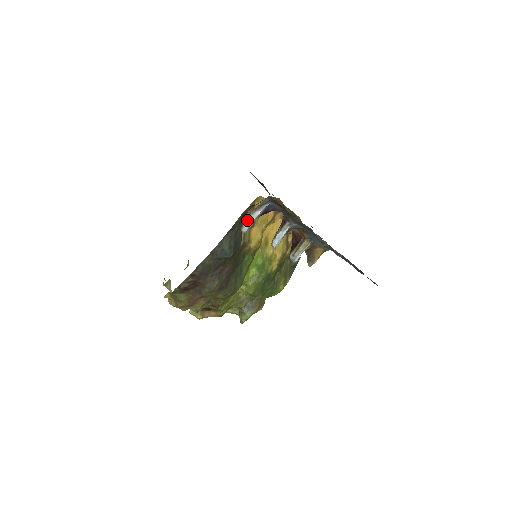
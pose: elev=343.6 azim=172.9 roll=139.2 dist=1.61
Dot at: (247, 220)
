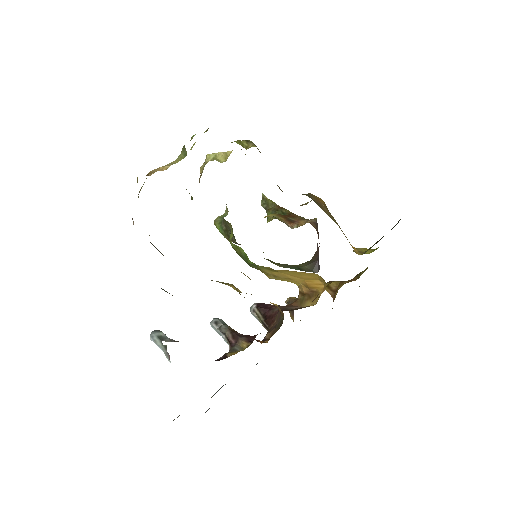
Dot at: (159, 344)
